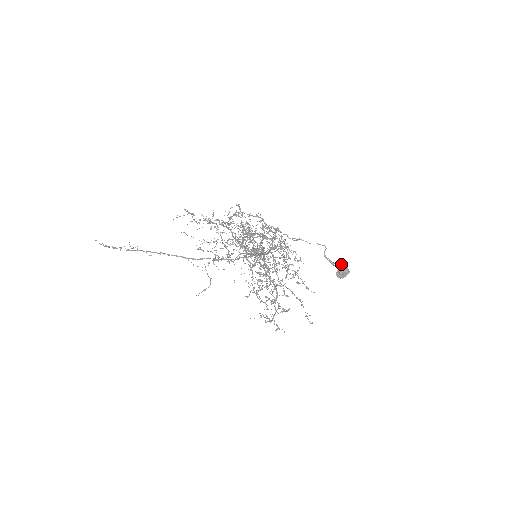
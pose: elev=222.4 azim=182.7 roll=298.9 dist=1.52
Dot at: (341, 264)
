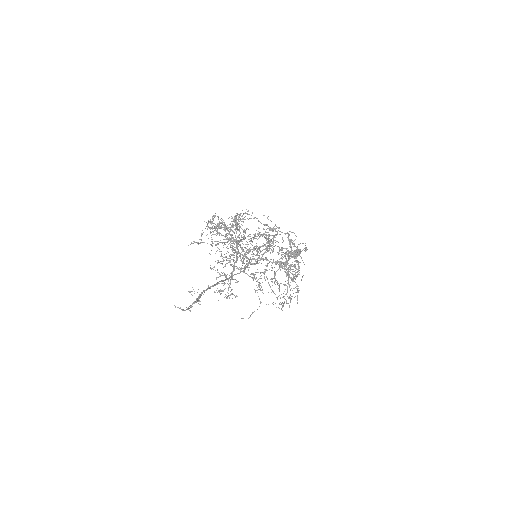
Dot at: (300, 250)
